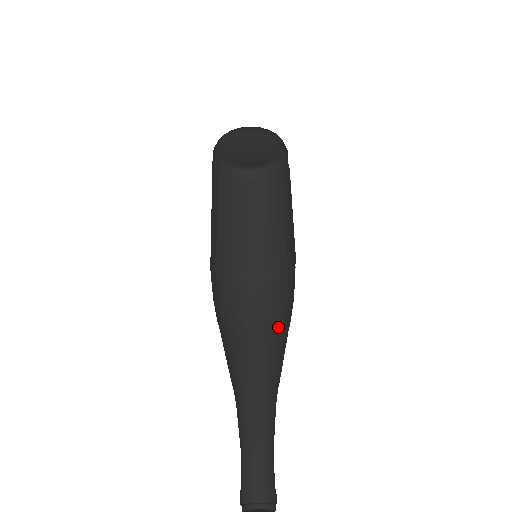
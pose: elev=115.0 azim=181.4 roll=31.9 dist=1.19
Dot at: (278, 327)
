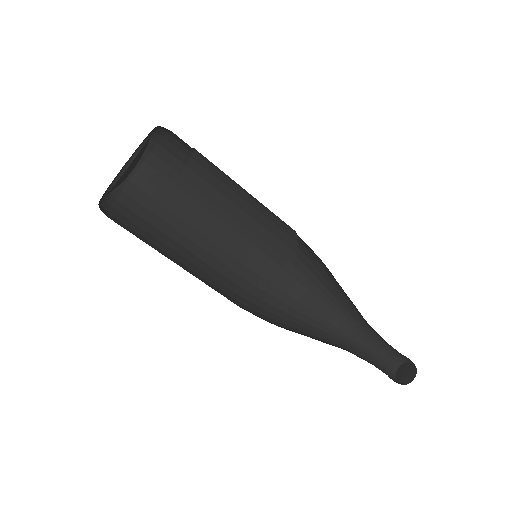
Dot at: (328, 270)
